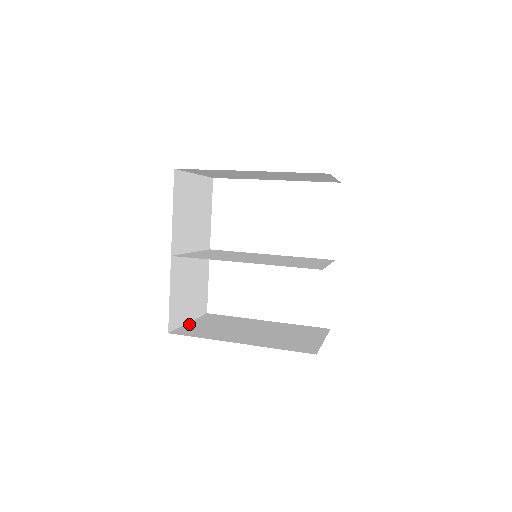
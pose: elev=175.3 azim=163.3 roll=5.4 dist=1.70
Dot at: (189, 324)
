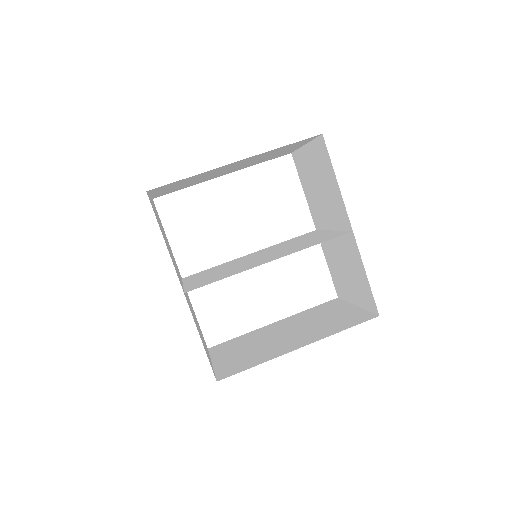
Dot at: (216, 364)
